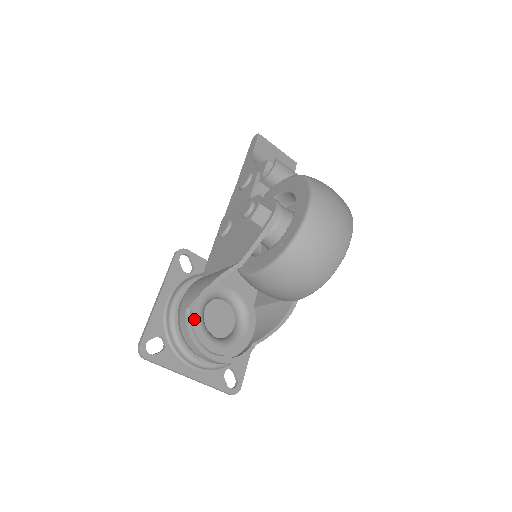
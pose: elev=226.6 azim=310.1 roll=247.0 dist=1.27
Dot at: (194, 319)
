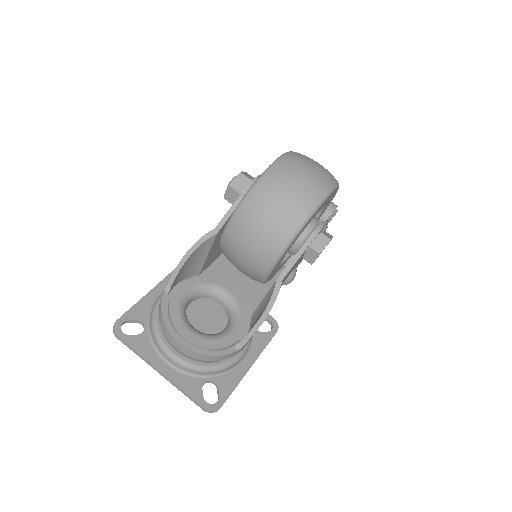
Dot at: (173, 300)
